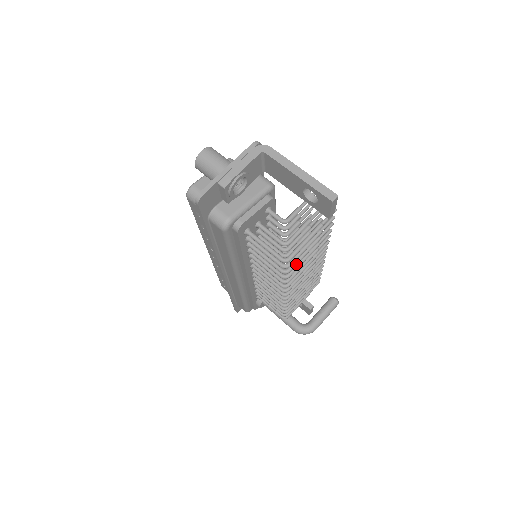
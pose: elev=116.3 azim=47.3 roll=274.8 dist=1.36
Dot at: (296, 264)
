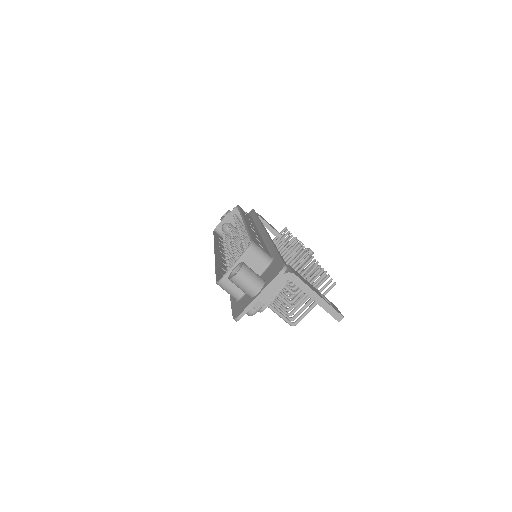
Dot at: occluded
